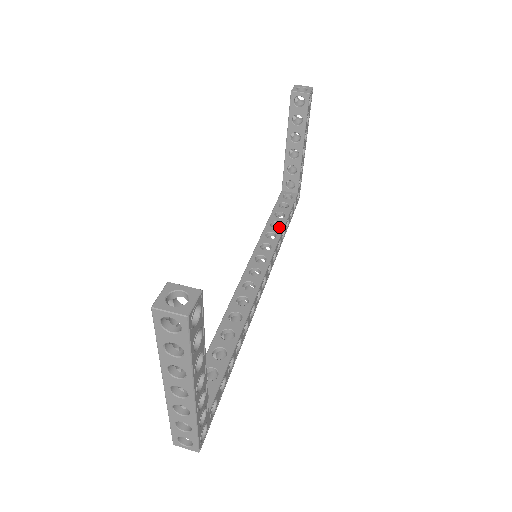
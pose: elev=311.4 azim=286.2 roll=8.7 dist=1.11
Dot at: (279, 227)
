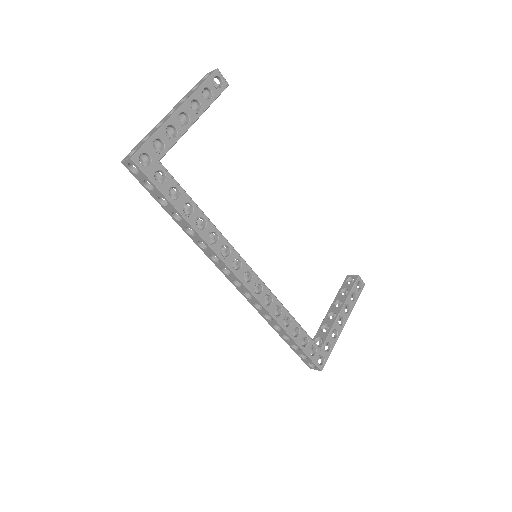
Dot at: (287, 312)
